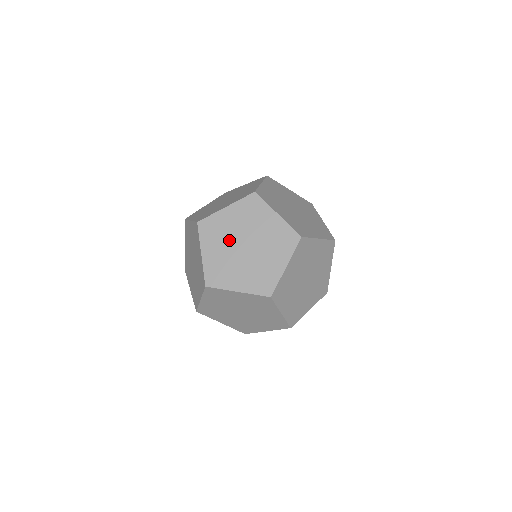
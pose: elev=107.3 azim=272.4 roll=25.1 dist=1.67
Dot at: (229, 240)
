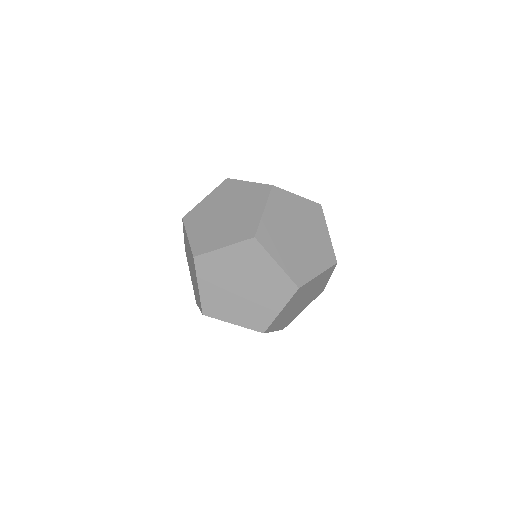
Dot at: (226, 279)
